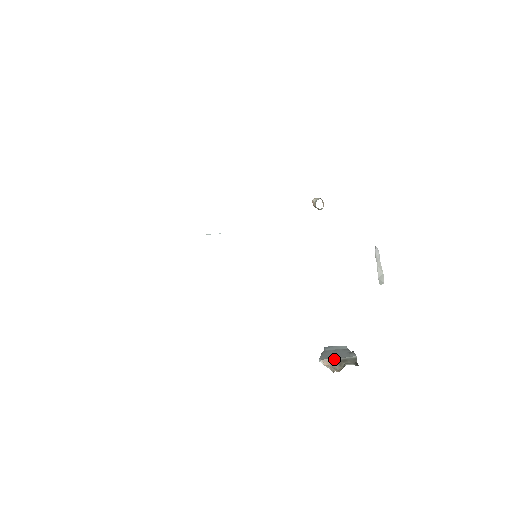
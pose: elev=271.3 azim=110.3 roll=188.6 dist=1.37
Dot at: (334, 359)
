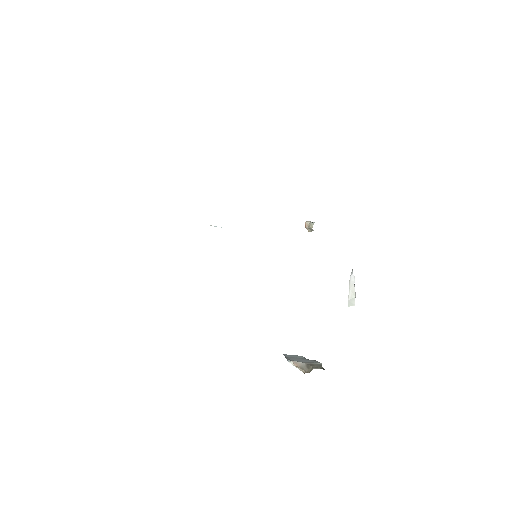
Dot at: (302, 362)
